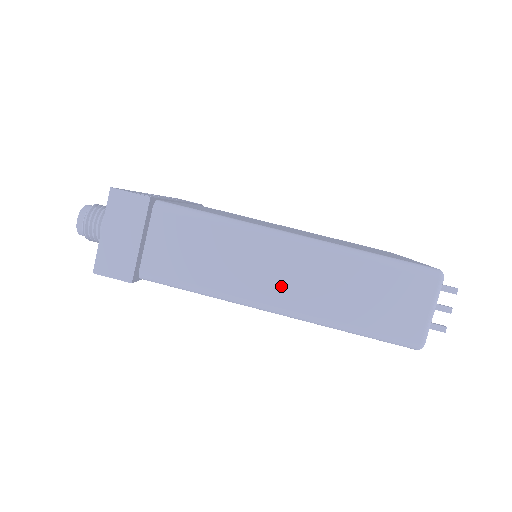
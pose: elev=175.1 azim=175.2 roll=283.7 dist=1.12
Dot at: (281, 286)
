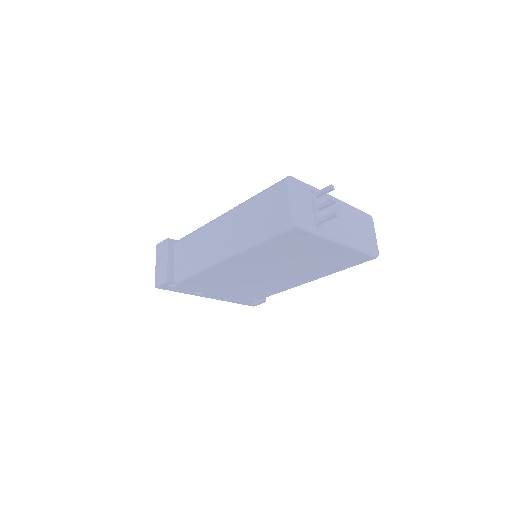
Dot at: (223, 241)
